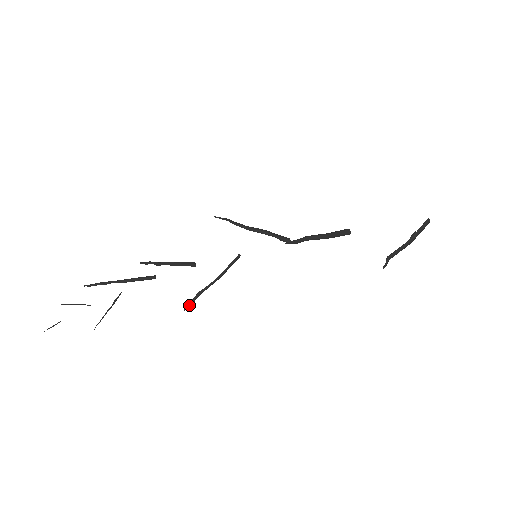
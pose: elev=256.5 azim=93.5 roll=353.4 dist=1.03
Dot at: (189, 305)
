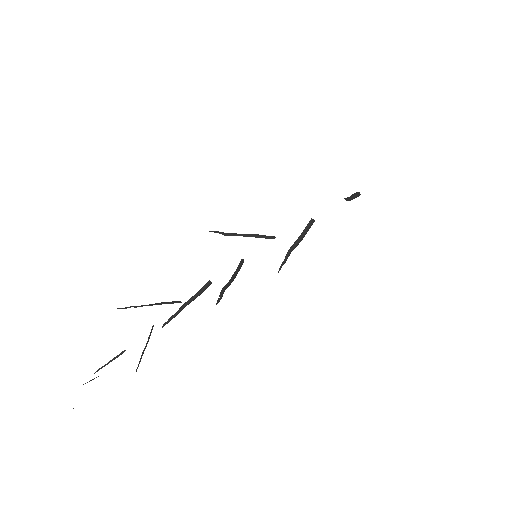
Dot at: (219, 298)
